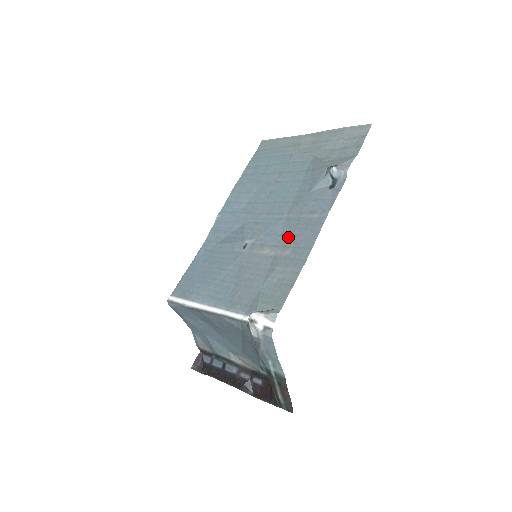
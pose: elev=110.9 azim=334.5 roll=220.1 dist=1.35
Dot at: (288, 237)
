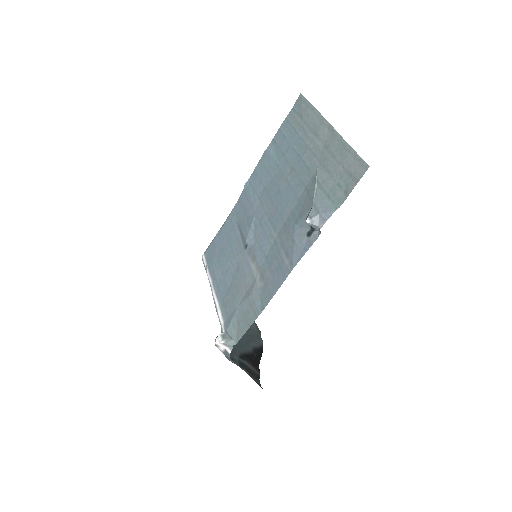
Dot at: (267, 266)
